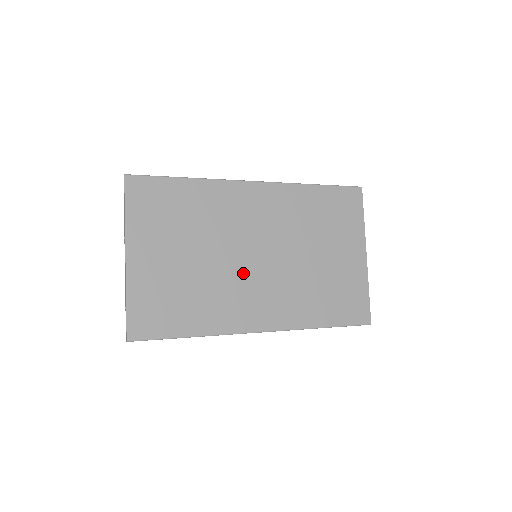
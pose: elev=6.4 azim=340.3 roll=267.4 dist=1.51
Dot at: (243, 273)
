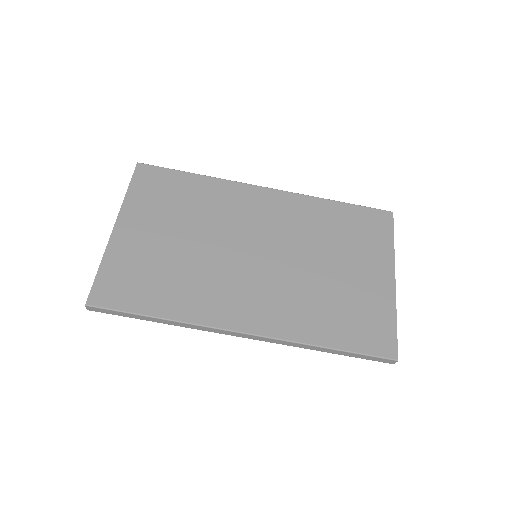
Dot at: (236, 266)
